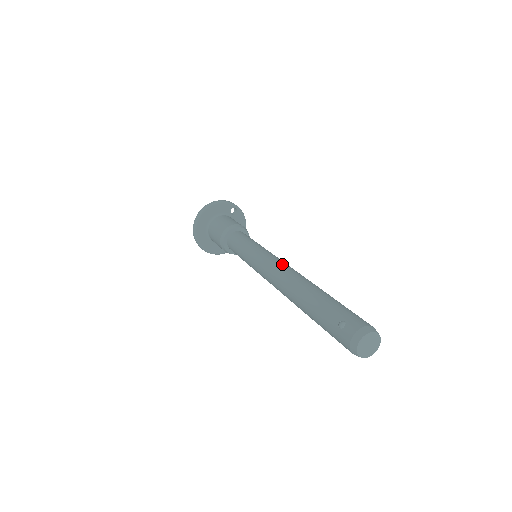
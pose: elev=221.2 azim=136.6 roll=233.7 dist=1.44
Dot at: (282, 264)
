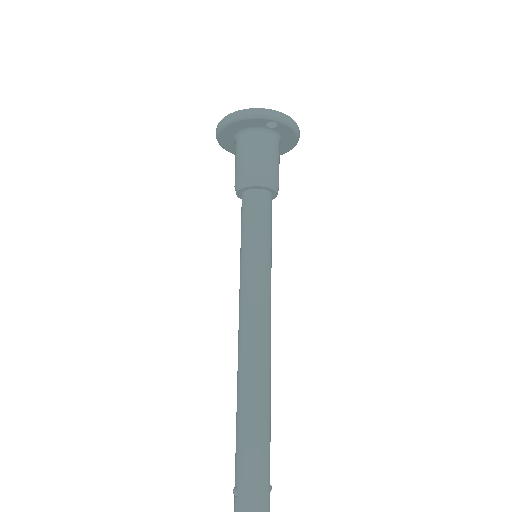
Dot at: (250, 328)
